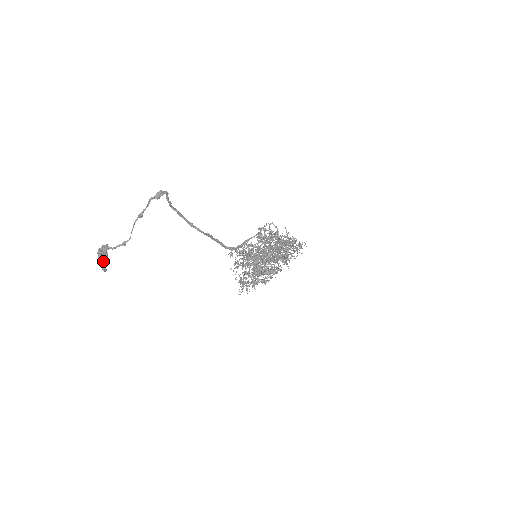
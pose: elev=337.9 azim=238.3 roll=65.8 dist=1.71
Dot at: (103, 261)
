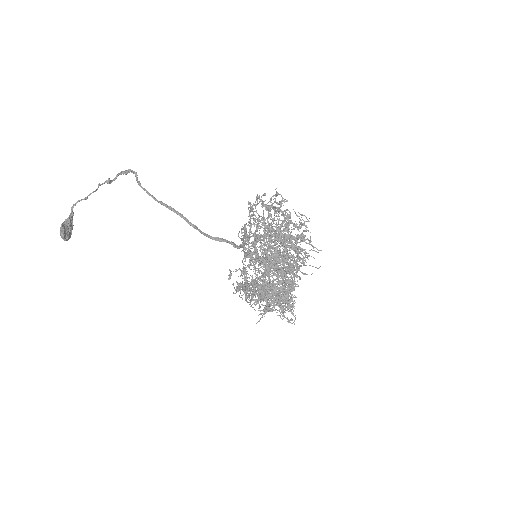
Dot at: (64, 227)
